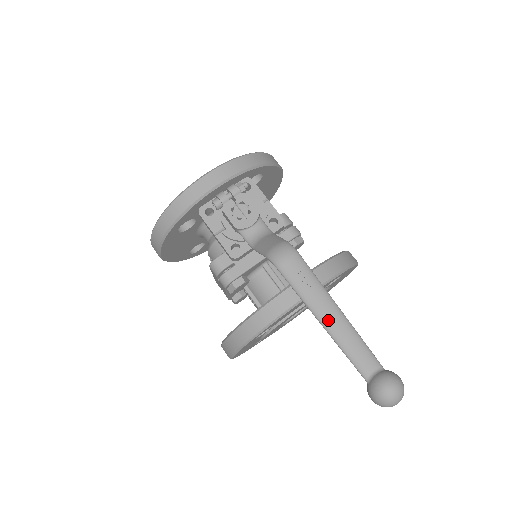
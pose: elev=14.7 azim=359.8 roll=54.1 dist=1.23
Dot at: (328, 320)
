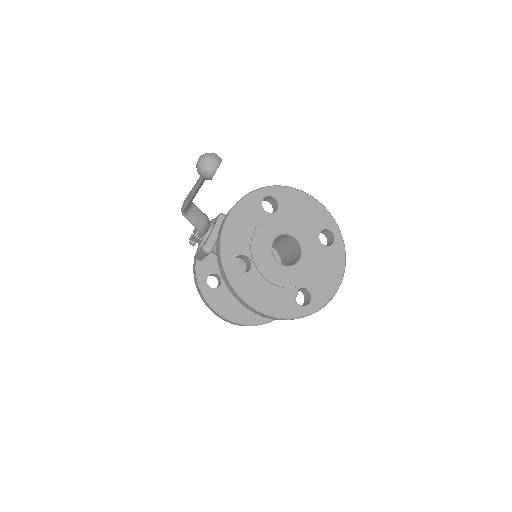
Dot at: (192, 190)
